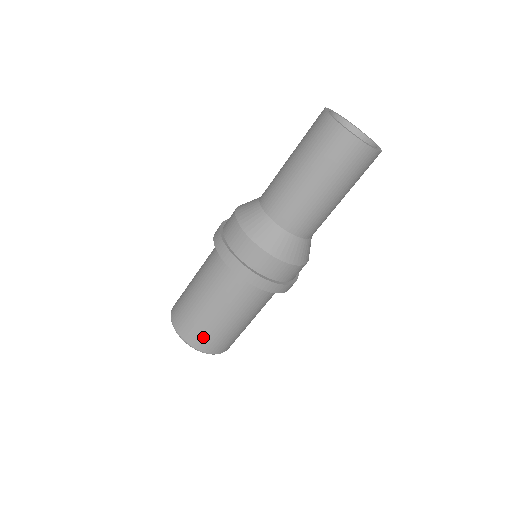
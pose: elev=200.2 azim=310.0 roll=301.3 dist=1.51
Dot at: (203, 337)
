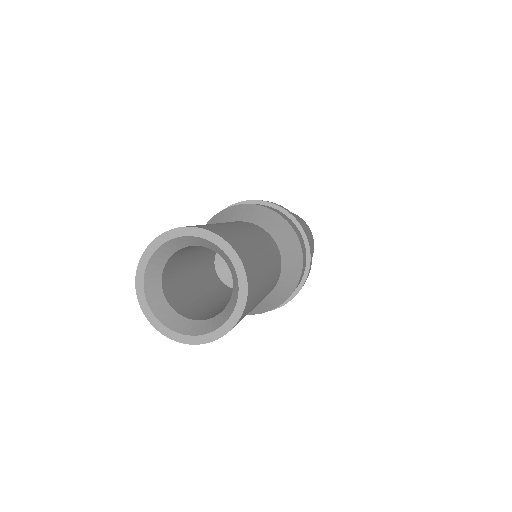
Dot at: occluded
